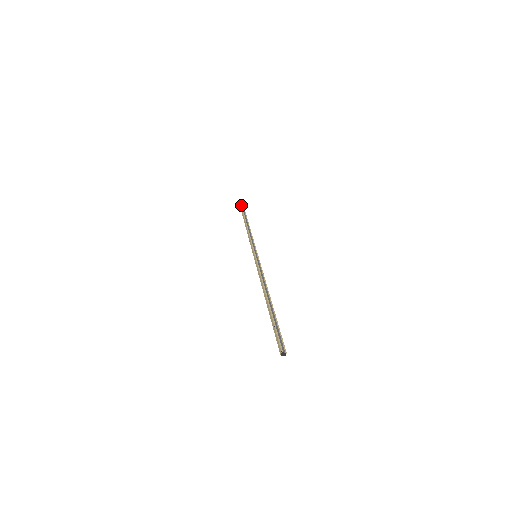
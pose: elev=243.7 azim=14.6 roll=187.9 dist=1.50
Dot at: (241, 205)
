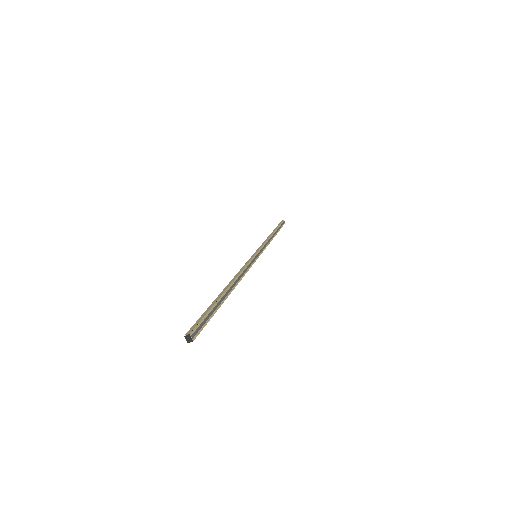
Dot at: (282, 222)
